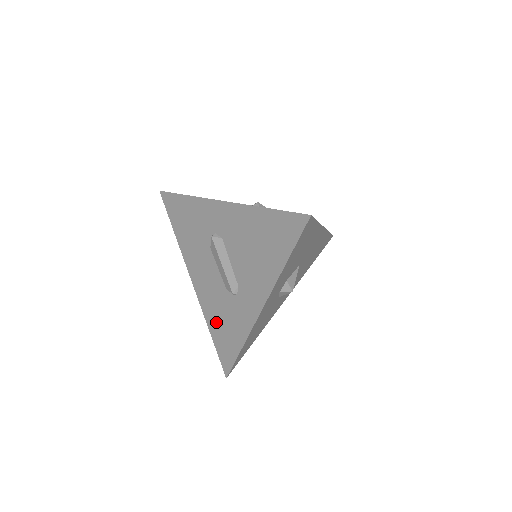
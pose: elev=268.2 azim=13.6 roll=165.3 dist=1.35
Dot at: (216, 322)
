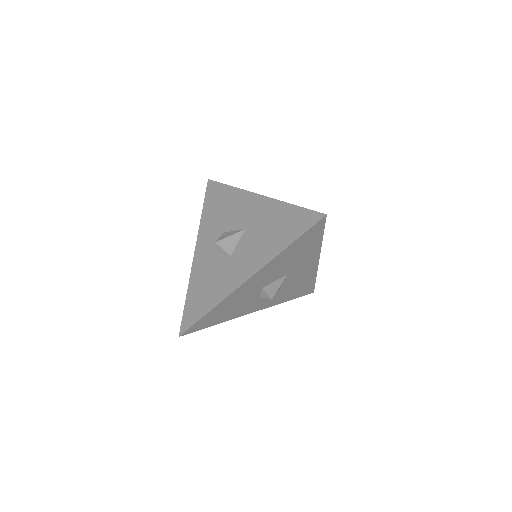
Dot at: occluded
